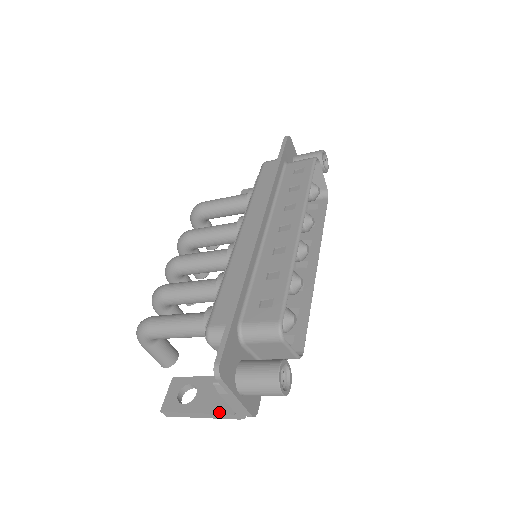
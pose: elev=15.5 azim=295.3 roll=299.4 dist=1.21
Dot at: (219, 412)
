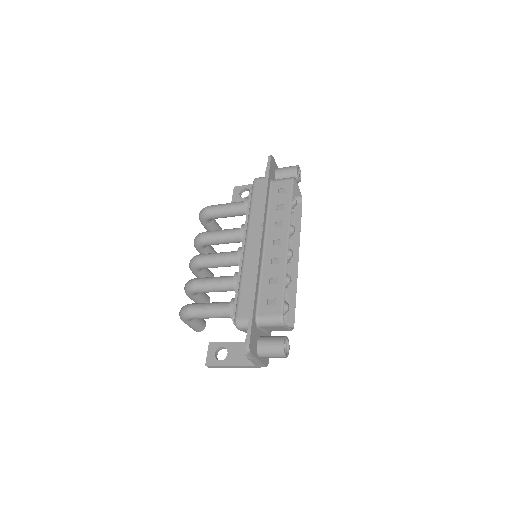
Dot at: (245, 365)
